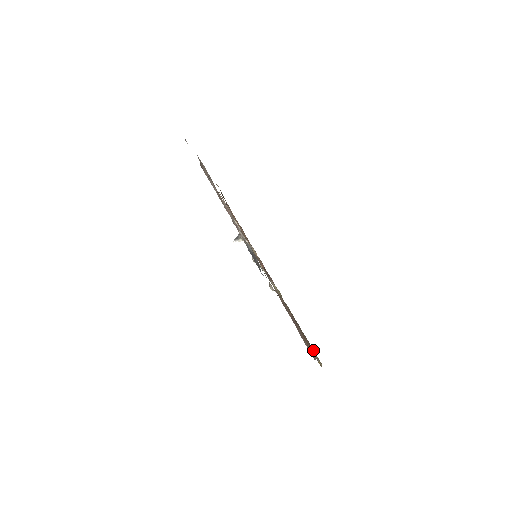
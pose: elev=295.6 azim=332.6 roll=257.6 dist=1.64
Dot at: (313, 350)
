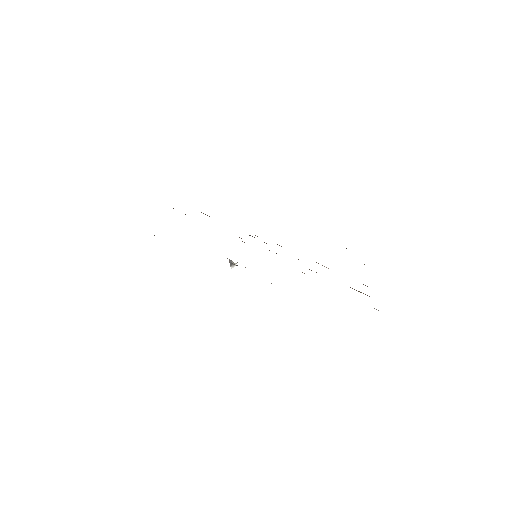
Dot at: occluded
